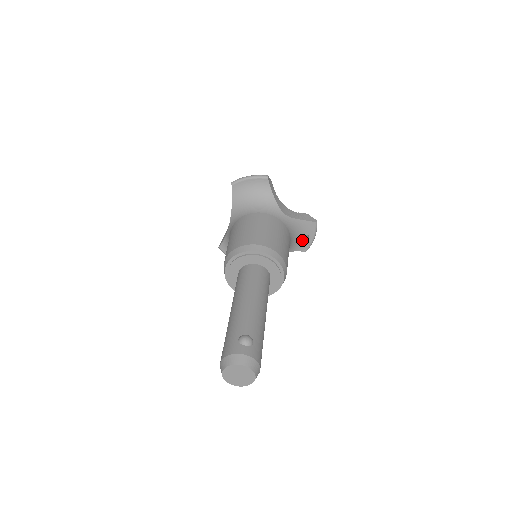
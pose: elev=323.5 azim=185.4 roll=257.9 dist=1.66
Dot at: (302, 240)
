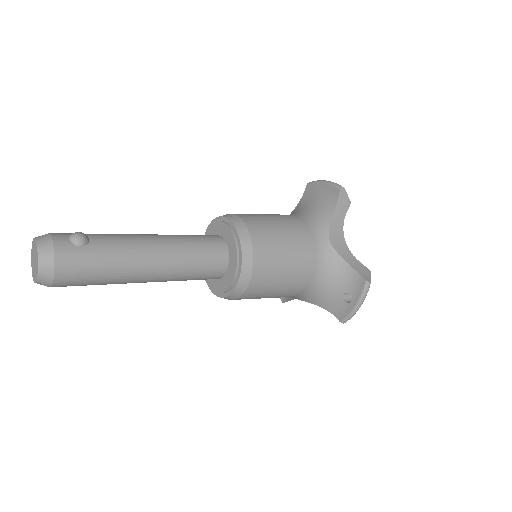
Dot at: (342, 299)
